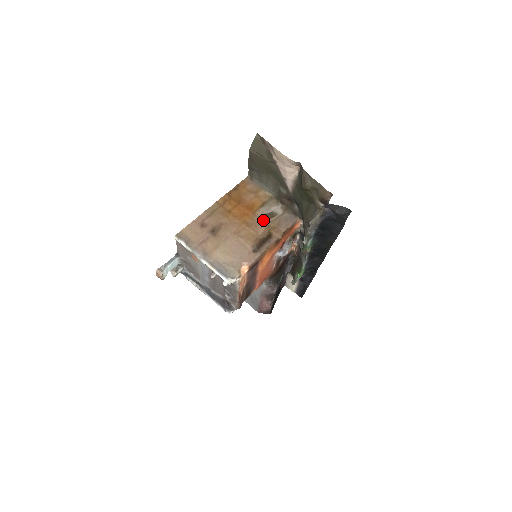
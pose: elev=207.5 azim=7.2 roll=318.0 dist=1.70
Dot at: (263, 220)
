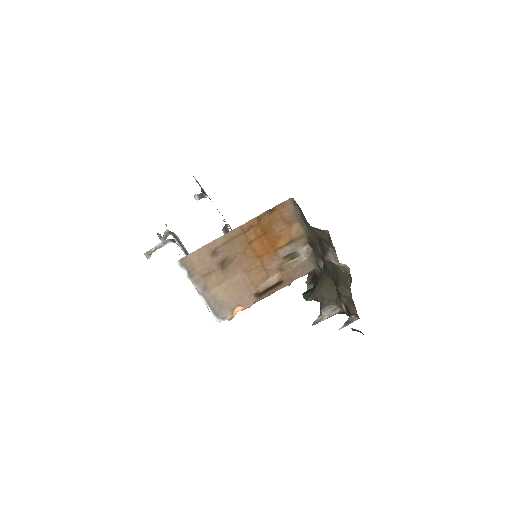
Dot at: (281, 262)
